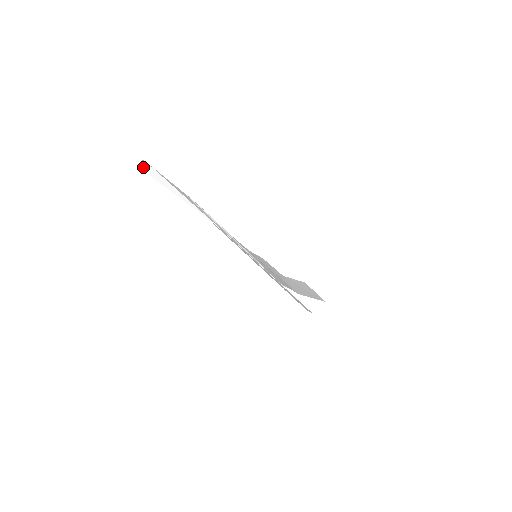
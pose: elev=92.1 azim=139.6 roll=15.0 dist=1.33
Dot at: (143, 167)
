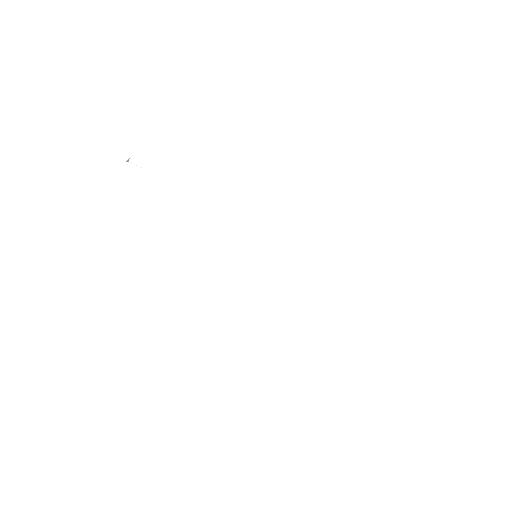
Dot at: occluded
